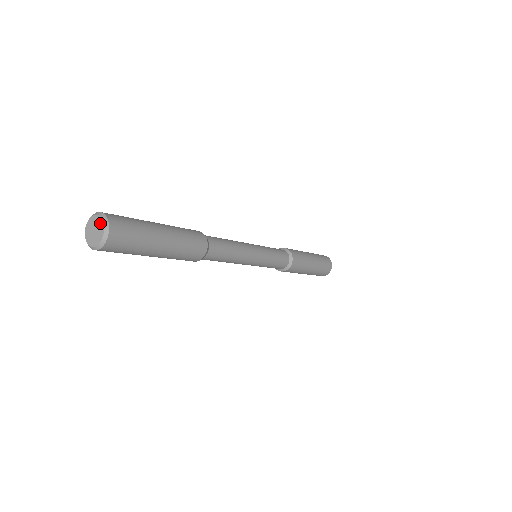
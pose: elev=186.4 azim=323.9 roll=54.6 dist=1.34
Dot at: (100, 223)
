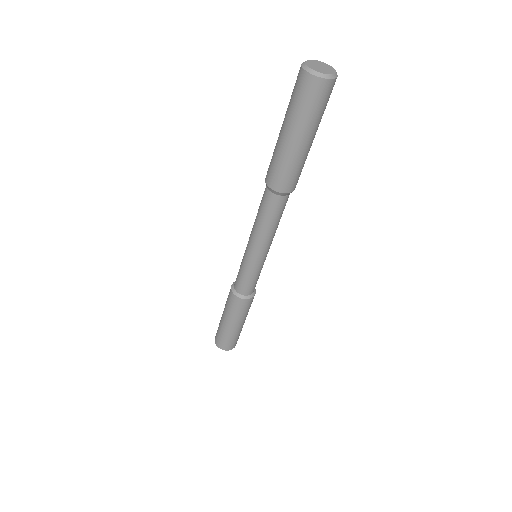
Dot at: (331, 68)
